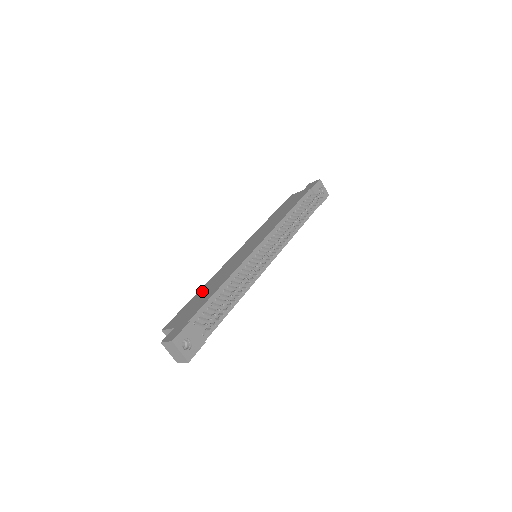
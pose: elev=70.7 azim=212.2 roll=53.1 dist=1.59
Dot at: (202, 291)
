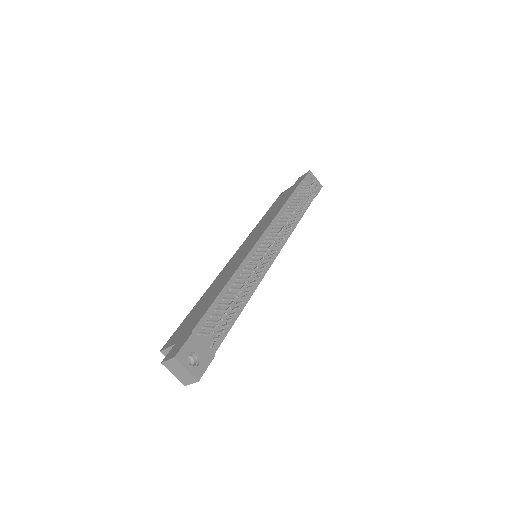
Dot at: (201, 301)
